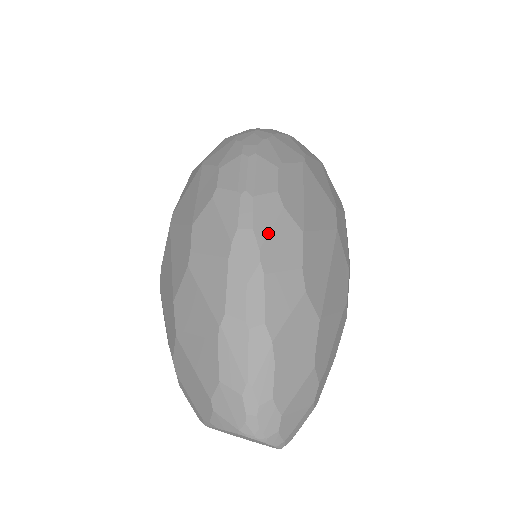
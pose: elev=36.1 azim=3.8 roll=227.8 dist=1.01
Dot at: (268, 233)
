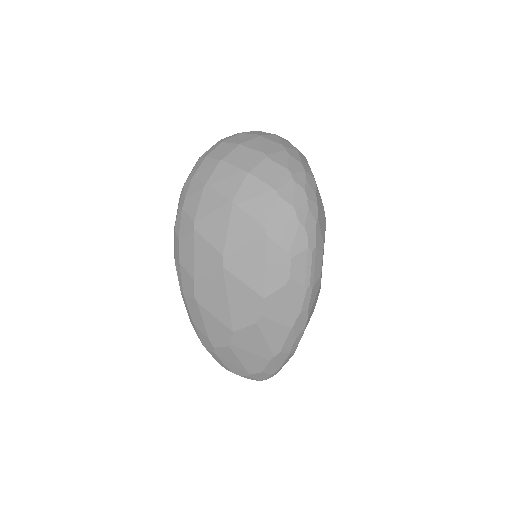
Dot at: (312, 307)
